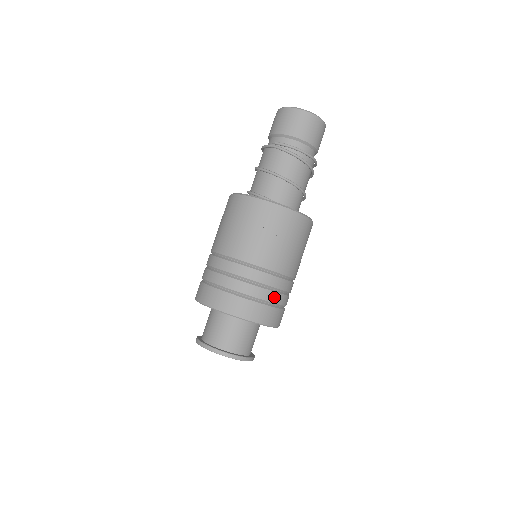
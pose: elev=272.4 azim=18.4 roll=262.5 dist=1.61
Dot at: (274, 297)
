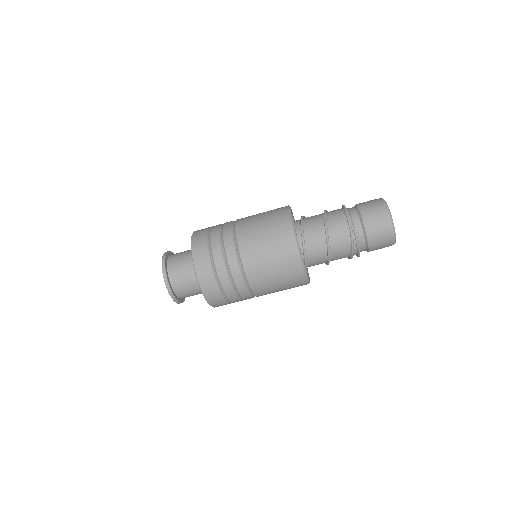
Dot at: (236, 301)
